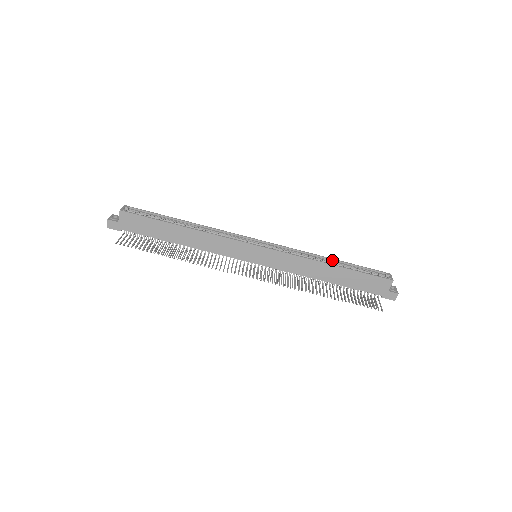
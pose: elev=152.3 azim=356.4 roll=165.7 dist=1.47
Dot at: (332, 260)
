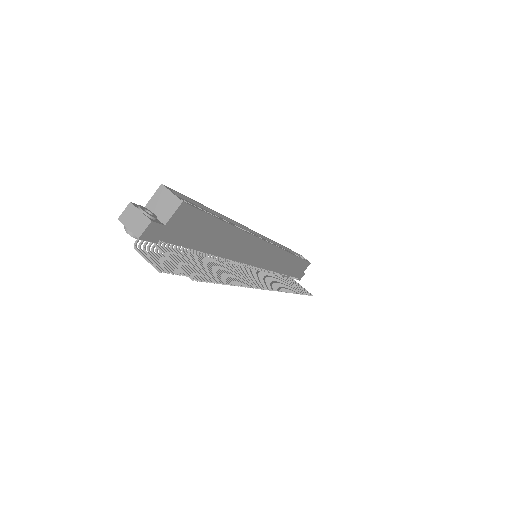
Dot at: (286, 249)
